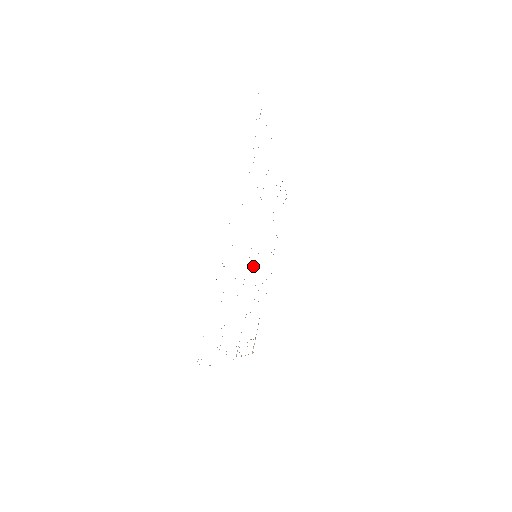
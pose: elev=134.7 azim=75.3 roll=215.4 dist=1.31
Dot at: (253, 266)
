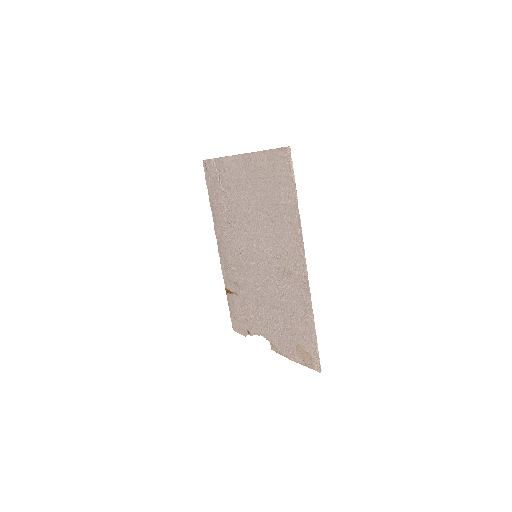
Dot at: (260, 257)
